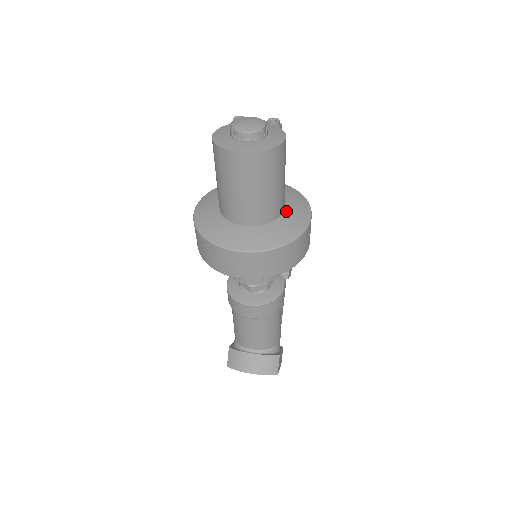
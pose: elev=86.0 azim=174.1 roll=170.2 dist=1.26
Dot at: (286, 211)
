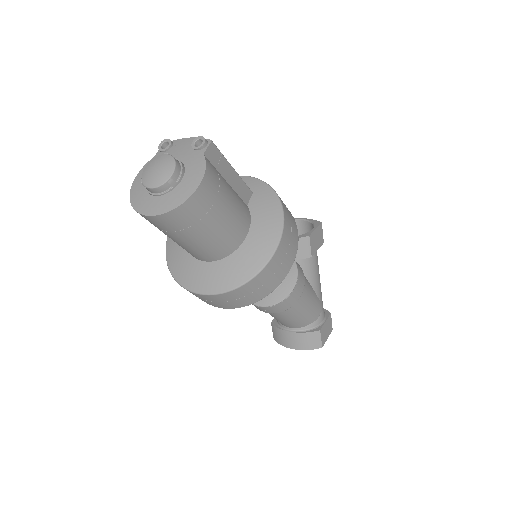
Dot at: (251, 233)
